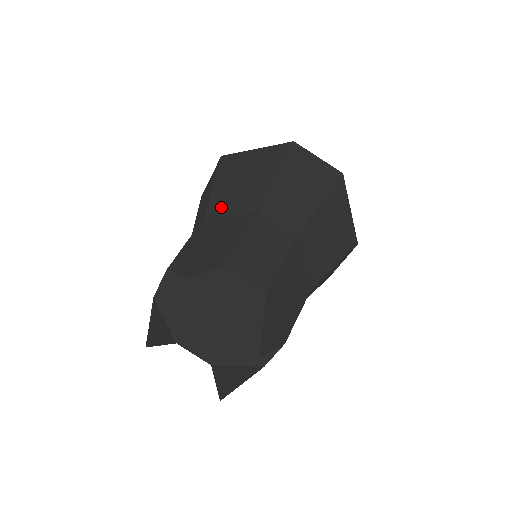
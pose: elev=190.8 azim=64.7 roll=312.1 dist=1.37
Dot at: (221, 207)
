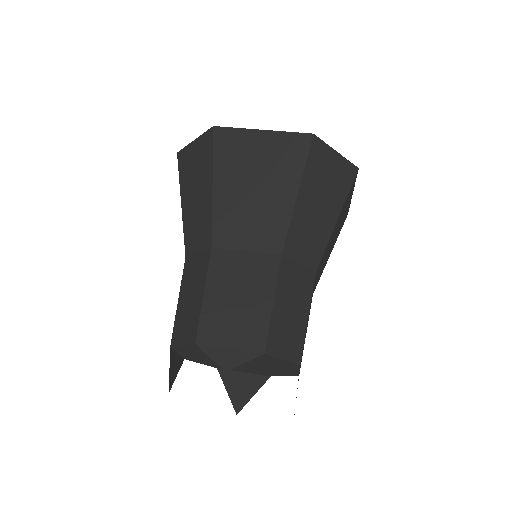
Dot at: (232, 233)
